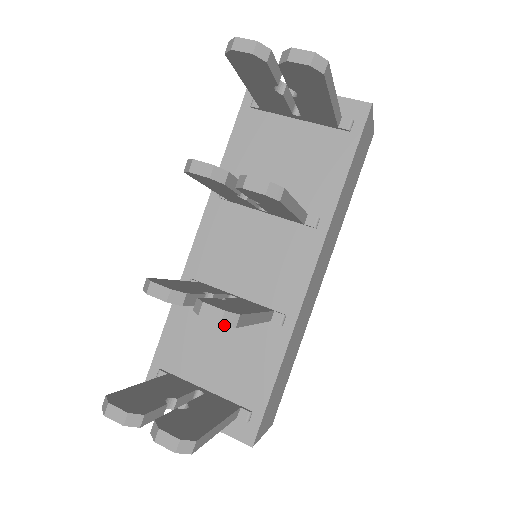
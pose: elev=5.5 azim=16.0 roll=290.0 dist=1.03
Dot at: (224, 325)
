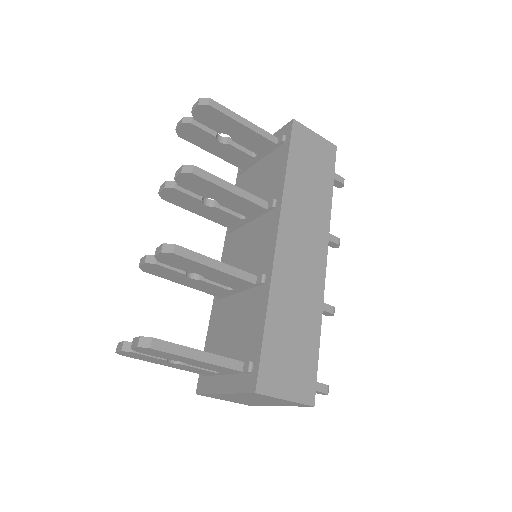
Dot at: (235, 309)
